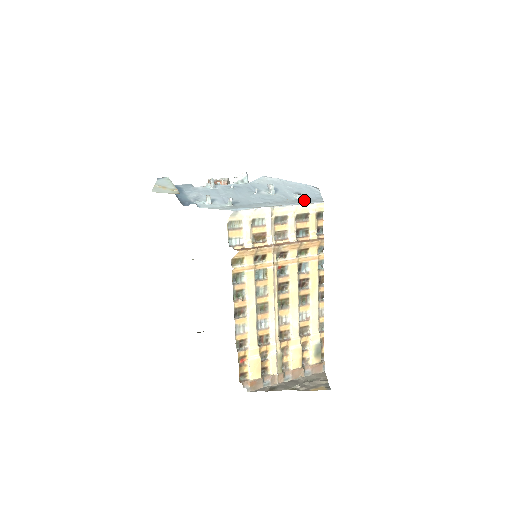
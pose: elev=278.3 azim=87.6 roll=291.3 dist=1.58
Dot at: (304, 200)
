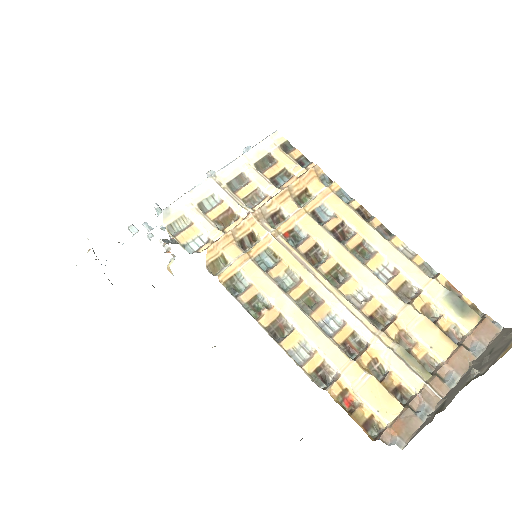
Dot at: occluded
